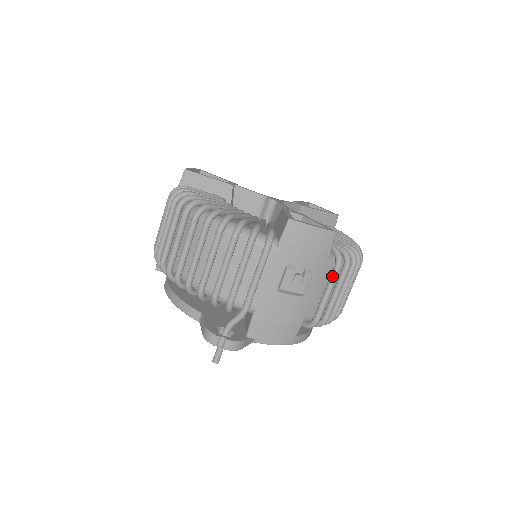
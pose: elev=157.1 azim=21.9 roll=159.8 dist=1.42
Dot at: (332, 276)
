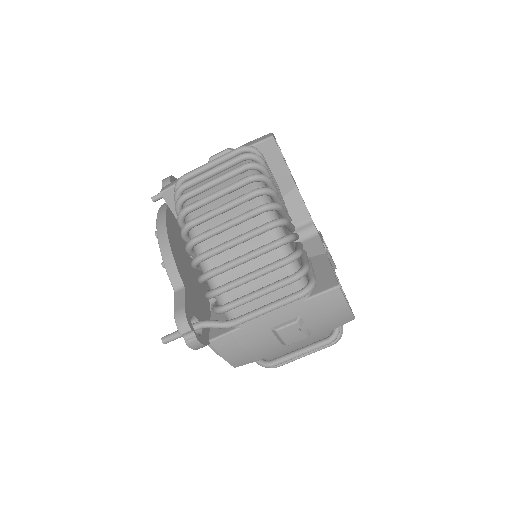
Dot at: (317, 345)
